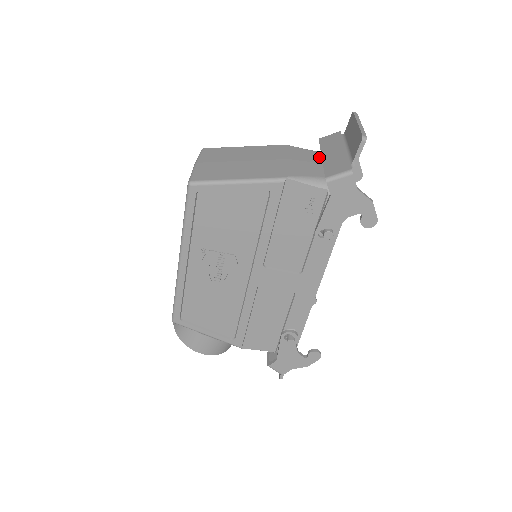
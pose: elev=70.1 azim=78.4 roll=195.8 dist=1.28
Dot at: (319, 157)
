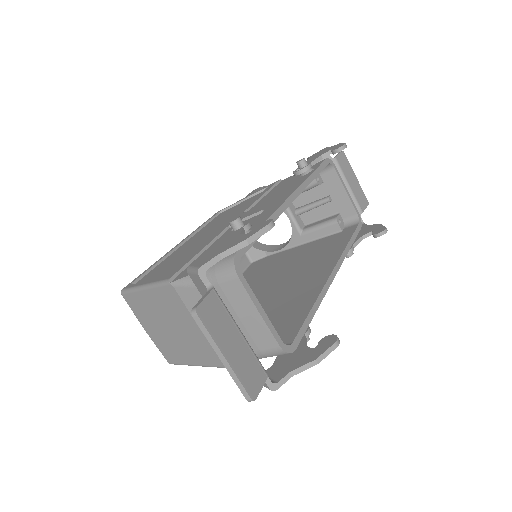
Dot at: occluded
